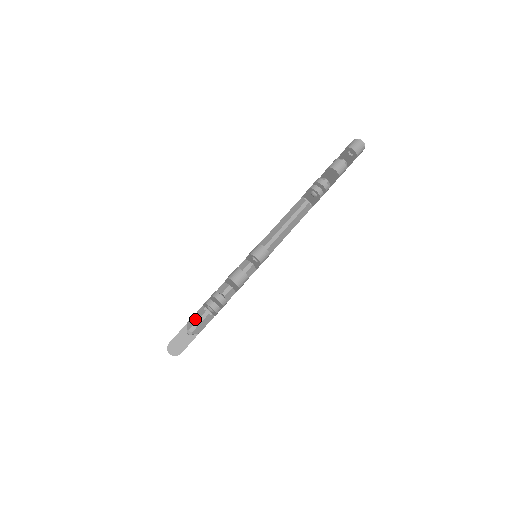
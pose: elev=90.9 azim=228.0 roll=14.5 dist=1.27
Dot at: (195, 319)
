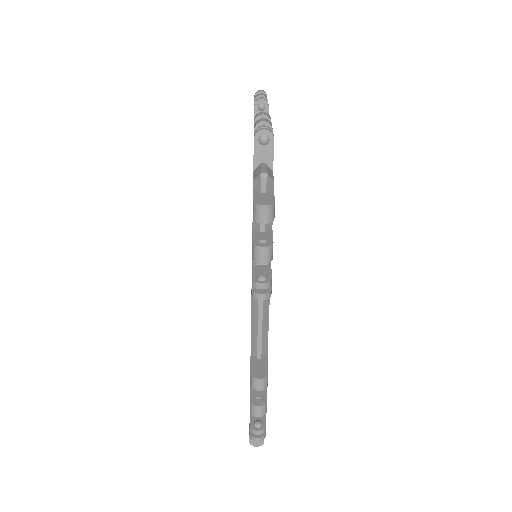
Dot at: occluded
